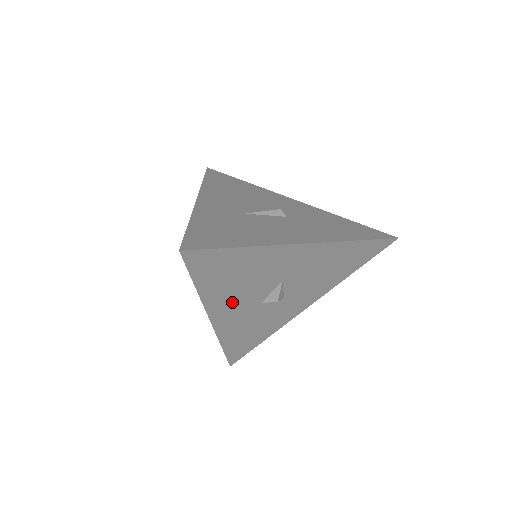
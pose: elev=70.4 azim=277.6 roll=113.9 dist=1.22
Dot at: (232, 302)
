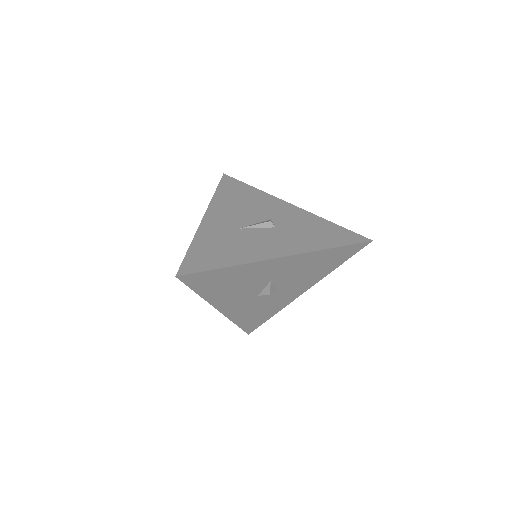
Dot at: (232, 298)
